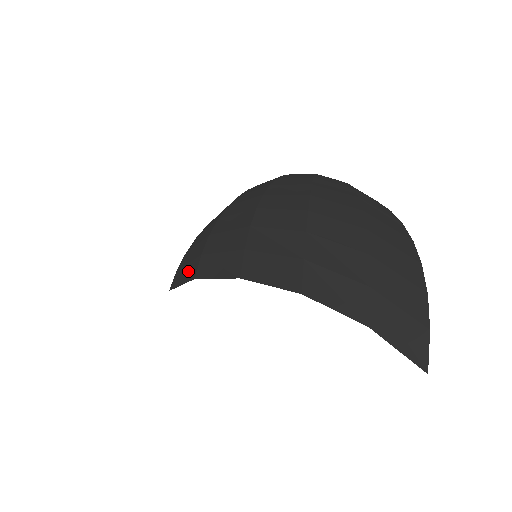
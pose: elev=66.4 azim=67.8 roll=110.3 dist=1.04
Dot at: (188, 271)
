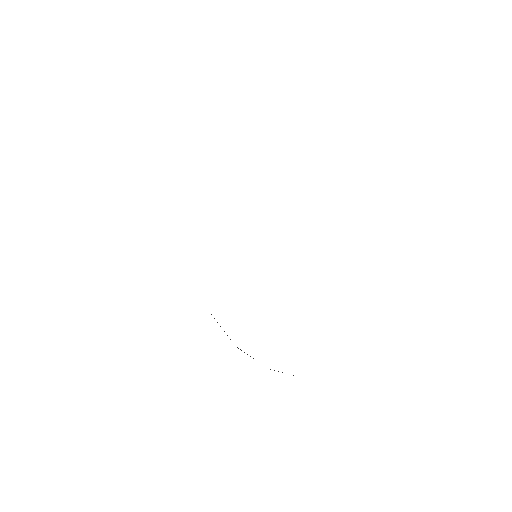
Dot at: occluded
